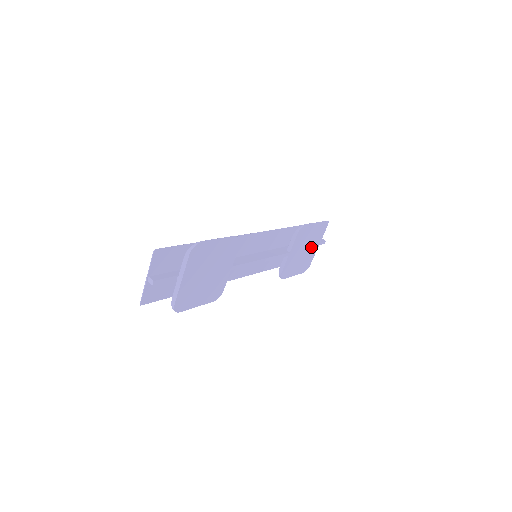
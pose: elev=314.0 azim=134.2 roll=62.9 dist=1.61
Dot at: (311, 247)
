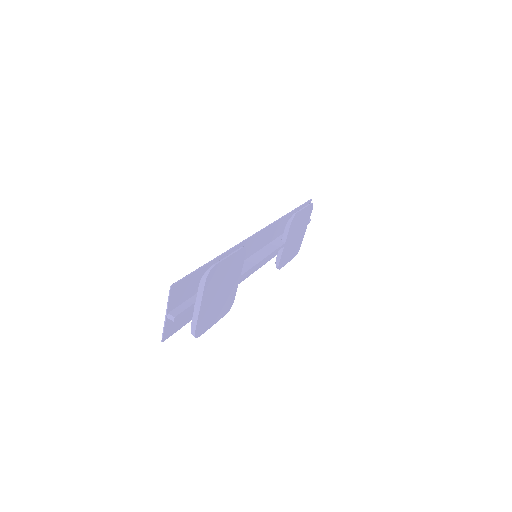
Dot at: (301, 231)
